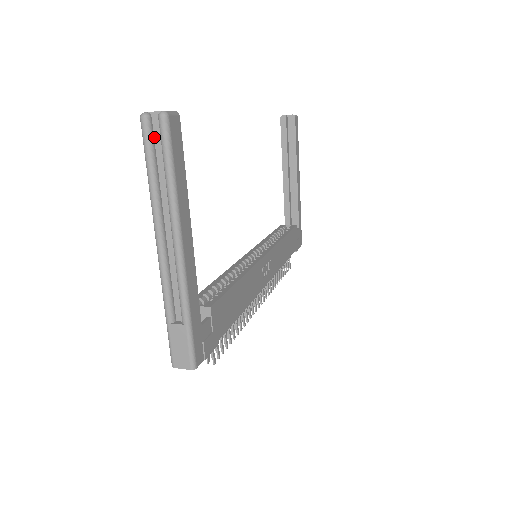
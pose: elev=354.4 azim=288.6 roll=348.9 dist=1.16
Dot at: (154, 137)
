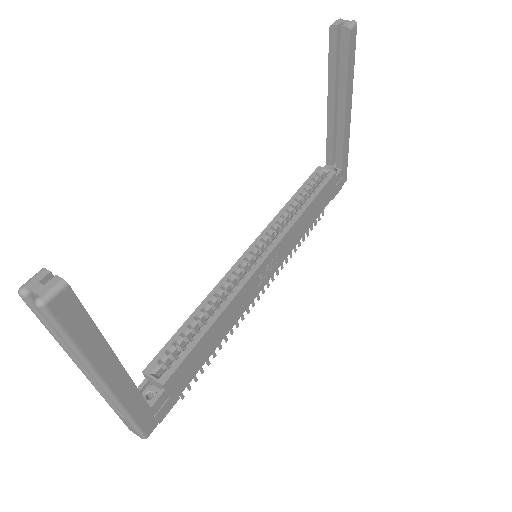
Dot at: occluded
